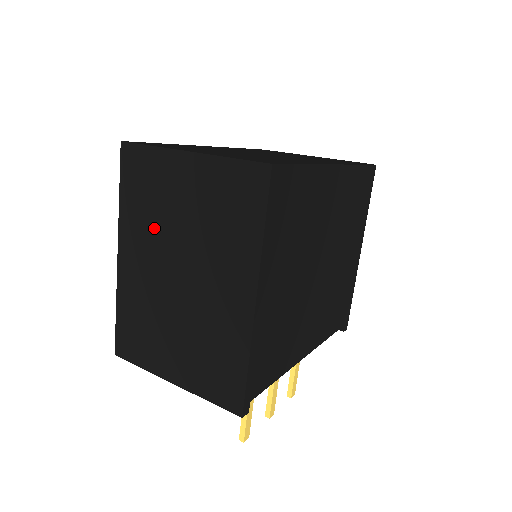
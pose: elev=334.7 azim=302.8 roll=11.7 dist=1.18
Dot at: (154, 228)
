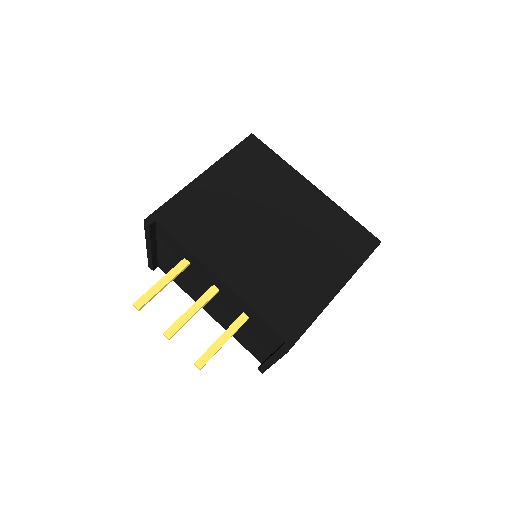
Dot at: occluded
